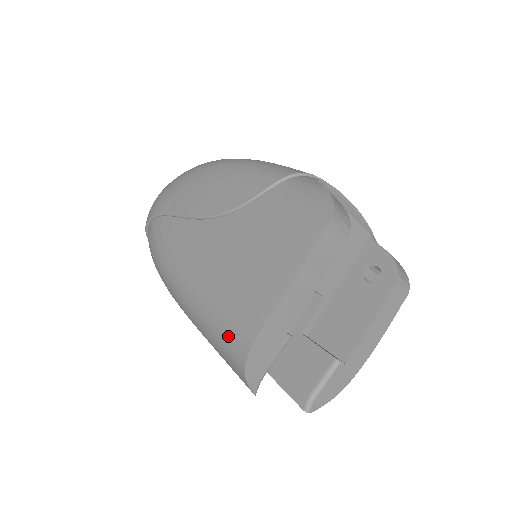
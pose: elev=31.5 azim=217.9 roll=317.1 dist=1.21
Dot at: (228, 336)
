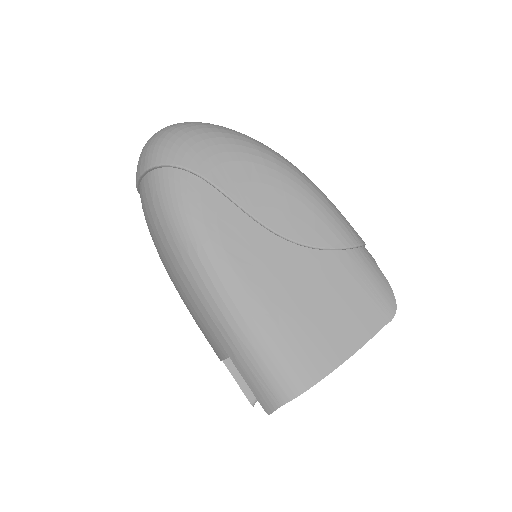
Dot at: (279, 370)
